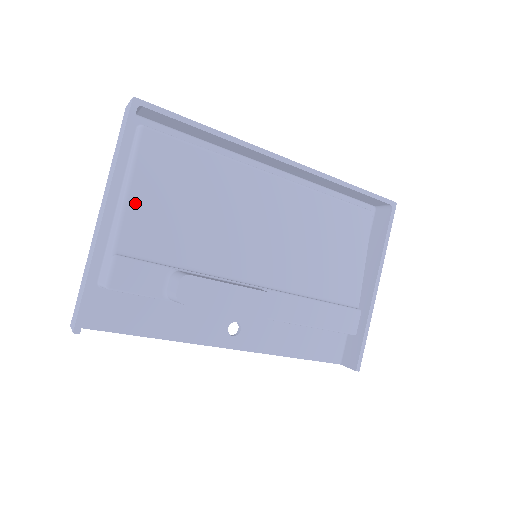
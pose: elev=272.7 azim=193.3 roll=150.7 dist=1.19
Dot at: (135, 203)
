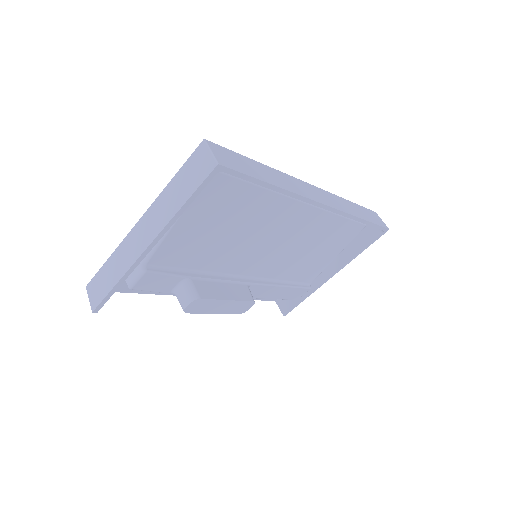
Dot at: (177, 230)
